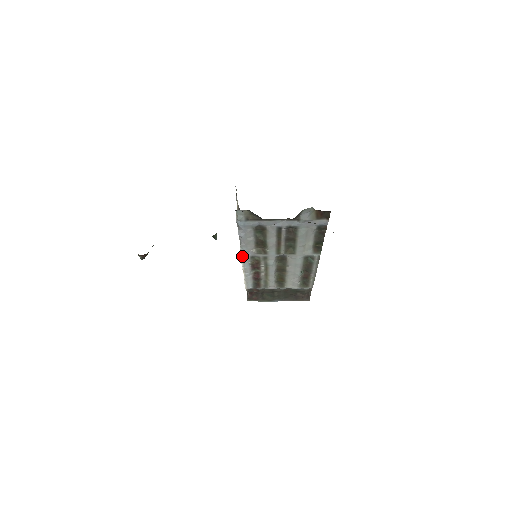
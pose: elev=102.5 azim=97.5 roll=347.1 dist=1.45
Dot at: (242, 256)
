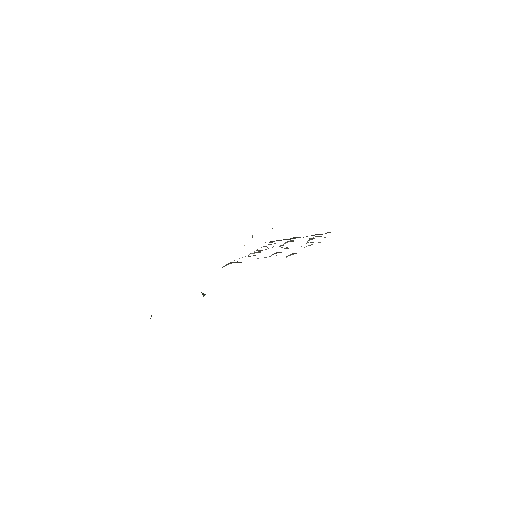
Dot at: occluded
